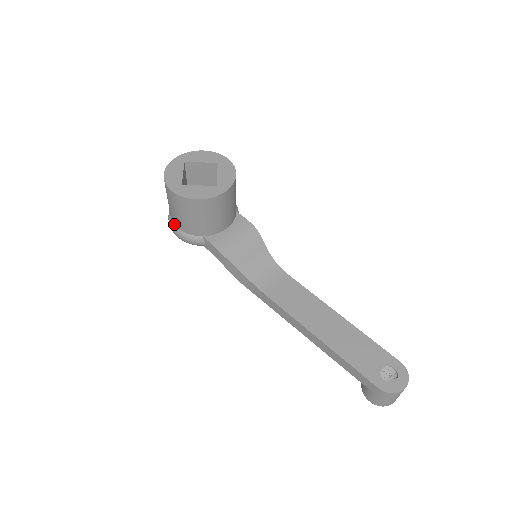
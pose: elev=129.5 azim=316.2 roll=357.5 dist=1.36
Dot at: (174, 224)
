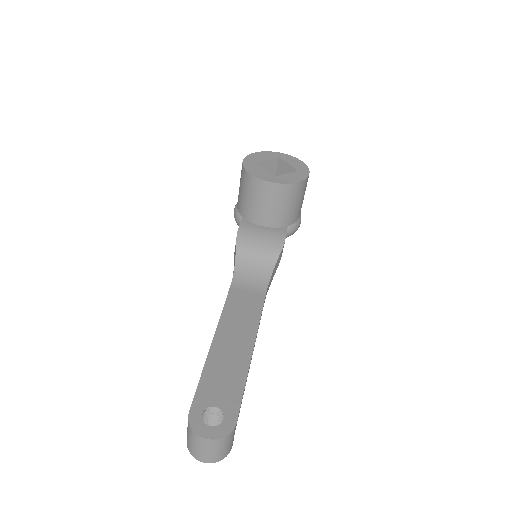
Dot at: occluded
